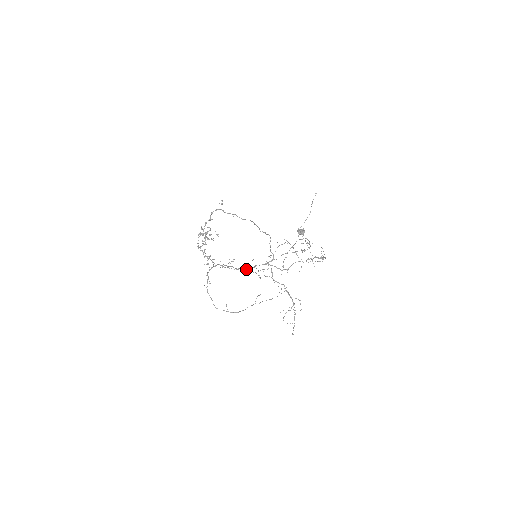
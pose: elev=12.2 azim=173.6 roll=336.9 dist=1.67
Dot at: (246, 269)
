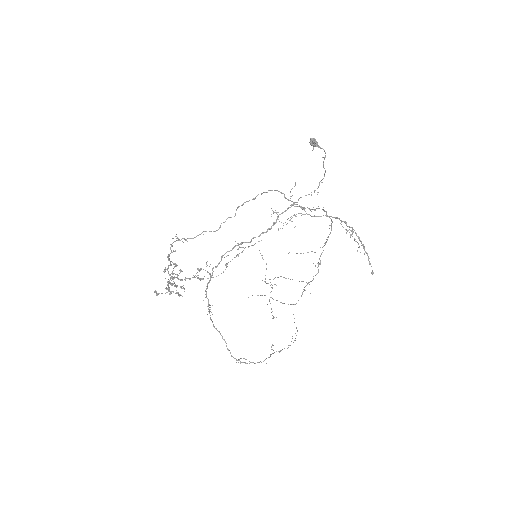
Dot at: (266, 231)
